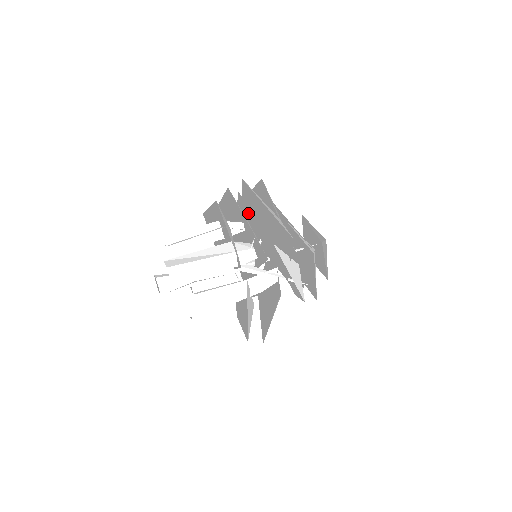
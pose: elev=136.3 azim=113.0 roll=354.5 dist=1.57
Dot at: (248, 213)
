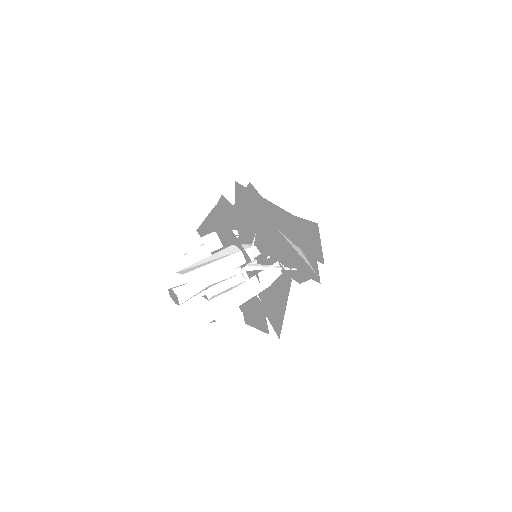
Dot at: occluded
